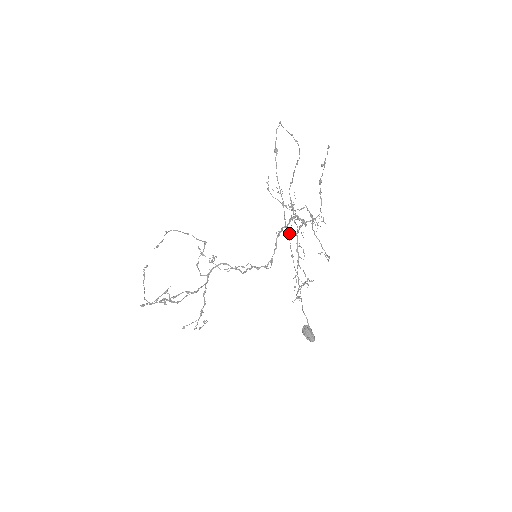
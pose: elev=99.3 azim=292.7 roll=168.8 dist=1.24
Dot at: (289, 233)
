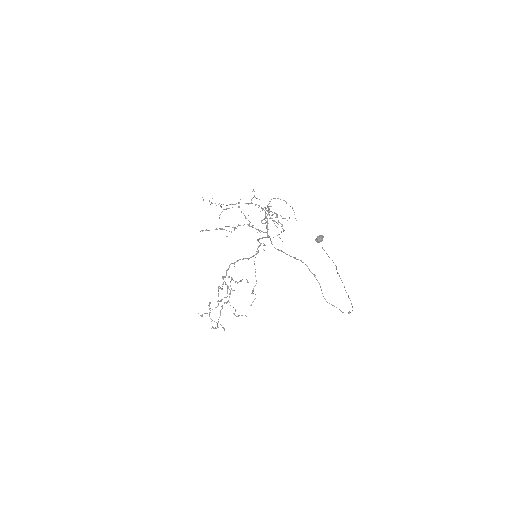
Dot at: occluded
